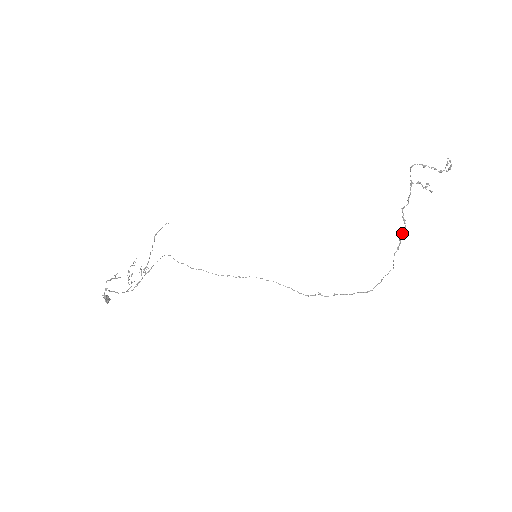
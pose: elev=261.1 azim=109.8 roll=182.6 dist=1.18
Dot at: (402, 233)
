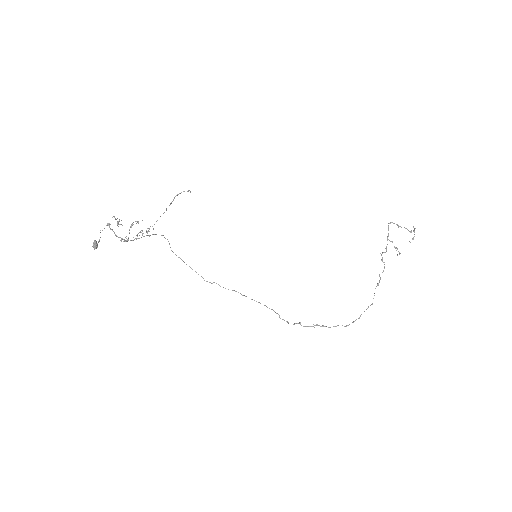
Dot at: occluded
